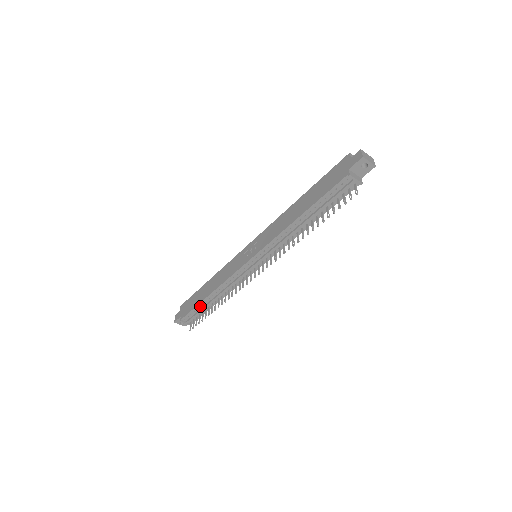
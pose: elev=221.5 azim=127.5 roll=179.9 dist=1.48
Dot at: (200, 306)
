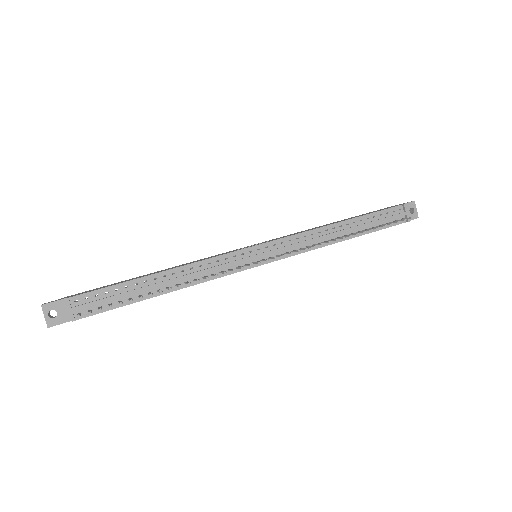
Dot at: (127, 287)
